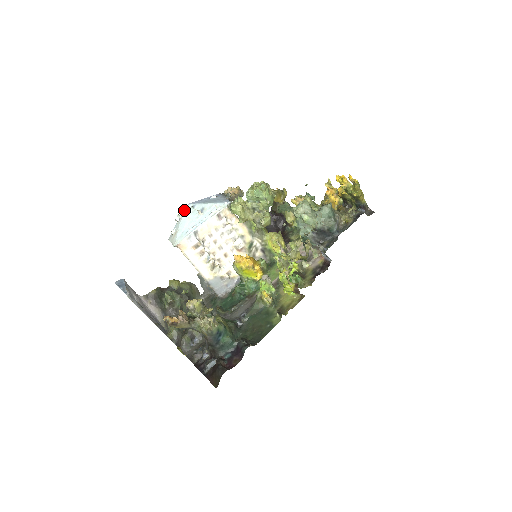
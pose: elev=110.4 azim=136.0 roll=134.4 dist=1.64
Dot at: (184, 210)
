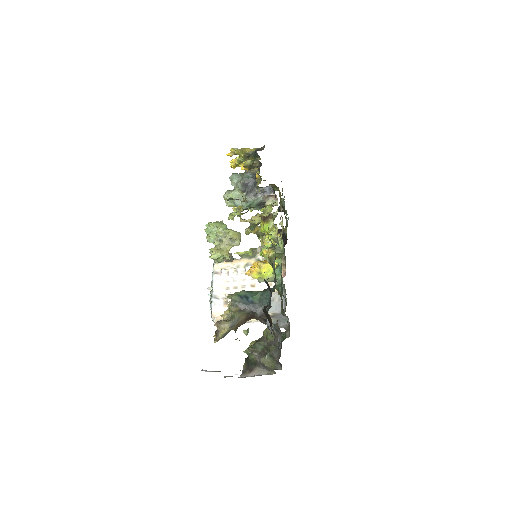
Dot at: occluded
